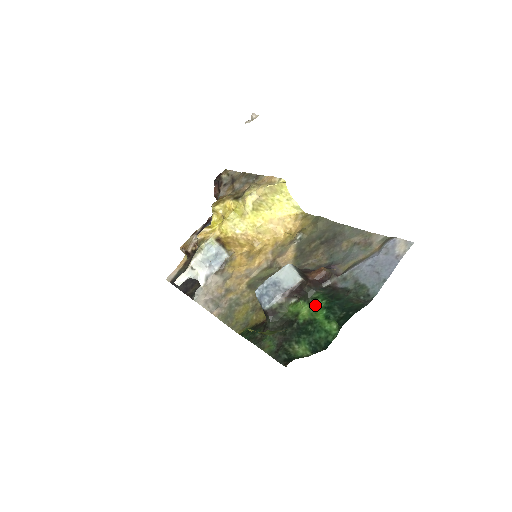
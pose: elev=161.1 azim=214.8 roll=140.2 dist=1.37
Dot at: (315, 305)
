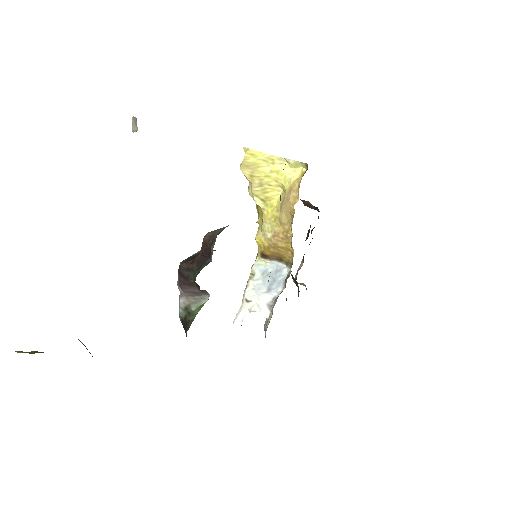
Dot at: occluded
